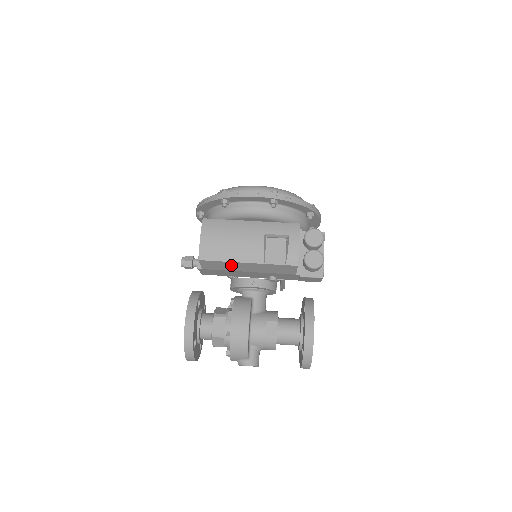
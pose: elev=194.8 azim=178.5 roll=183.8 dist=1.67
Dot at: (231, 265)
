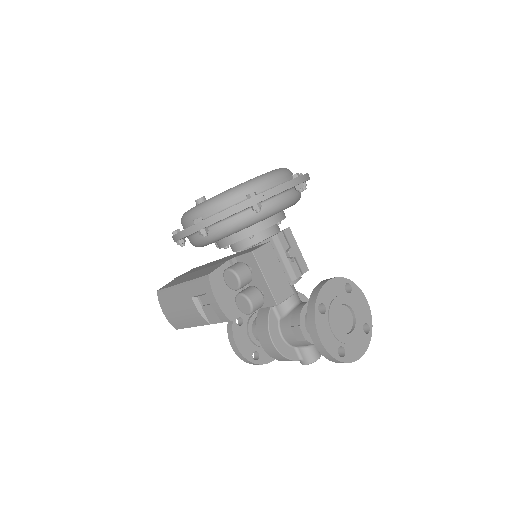
Dot at: occluded
